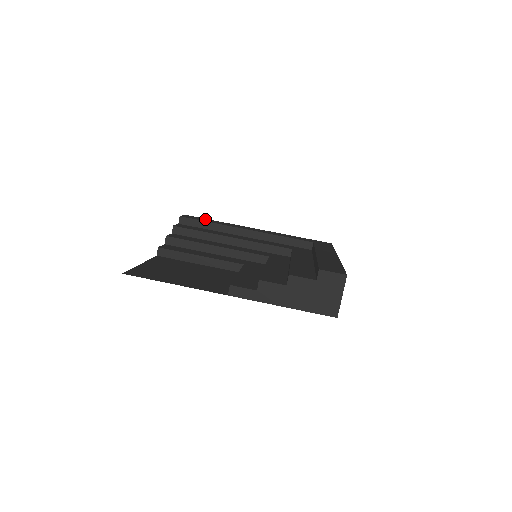
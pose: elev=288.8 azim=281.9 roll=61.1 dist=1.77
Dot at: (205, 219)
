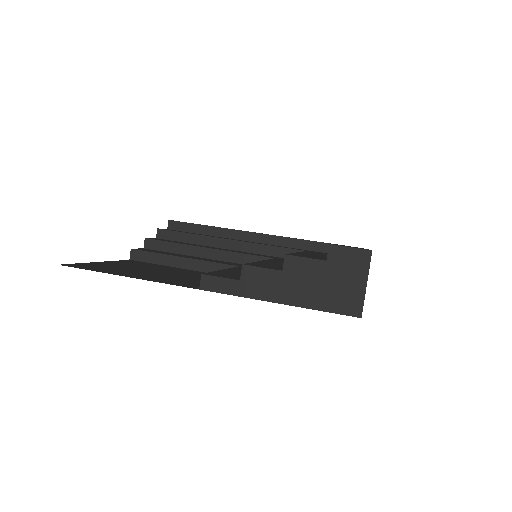
Dot at: occluded
